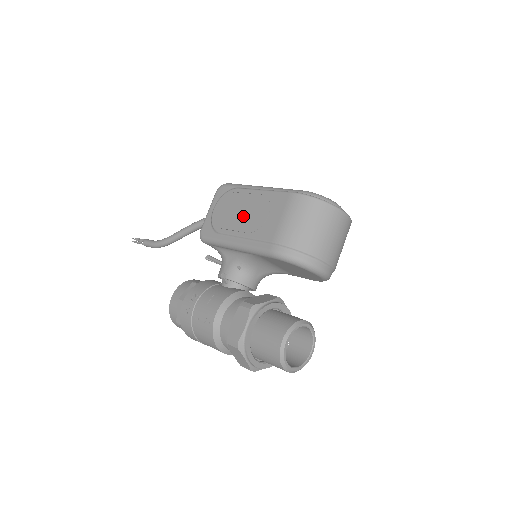
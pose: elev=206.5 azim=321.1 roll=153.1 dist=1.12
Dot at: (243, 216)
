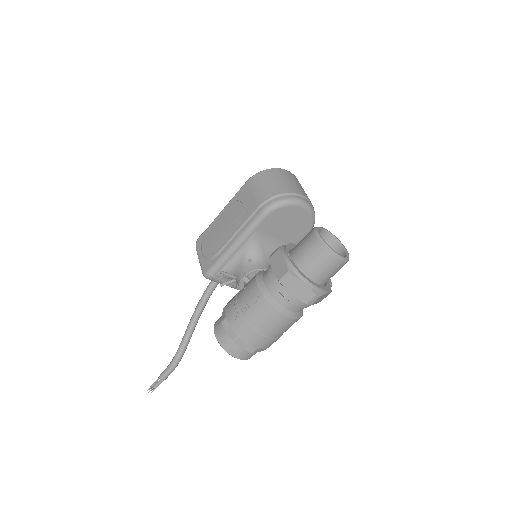
Dot at: (226, 226)
